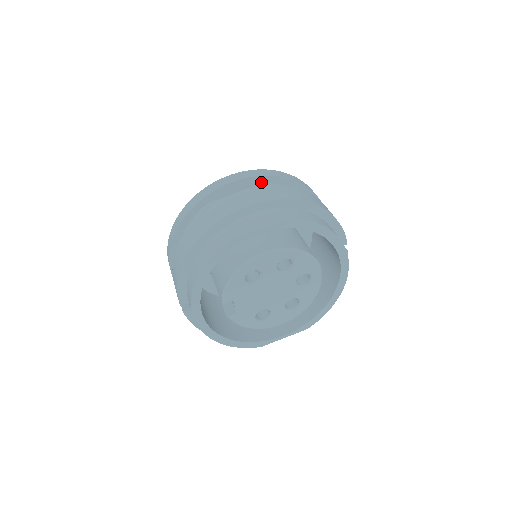
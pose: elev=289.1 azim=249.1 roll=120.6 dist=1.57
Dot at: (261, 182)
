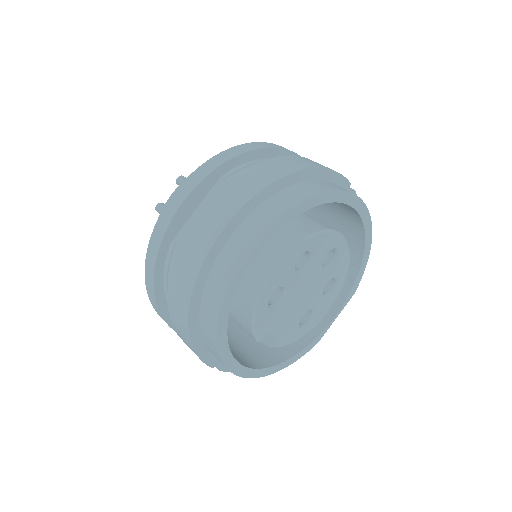
Dot at: (214, 179)
